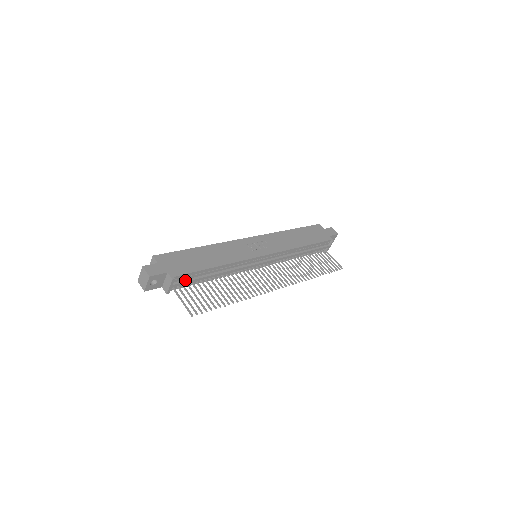
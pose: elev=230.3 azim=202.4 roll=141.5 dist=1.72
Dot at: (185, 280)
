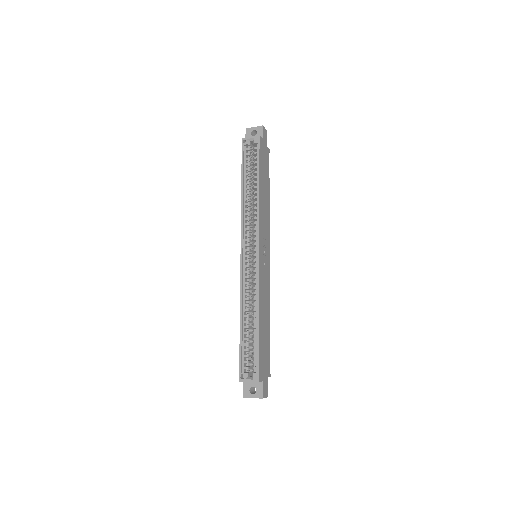
Dot at: occluded
